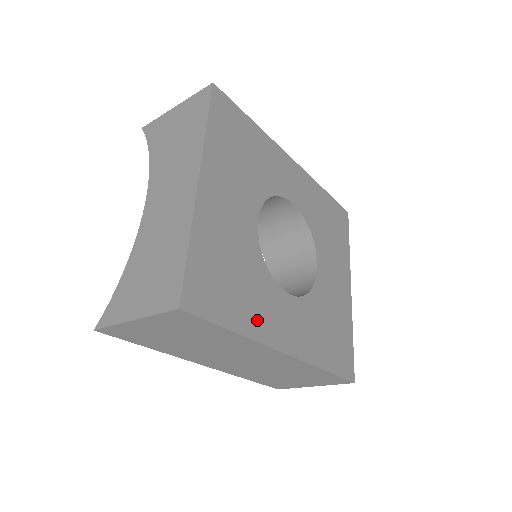
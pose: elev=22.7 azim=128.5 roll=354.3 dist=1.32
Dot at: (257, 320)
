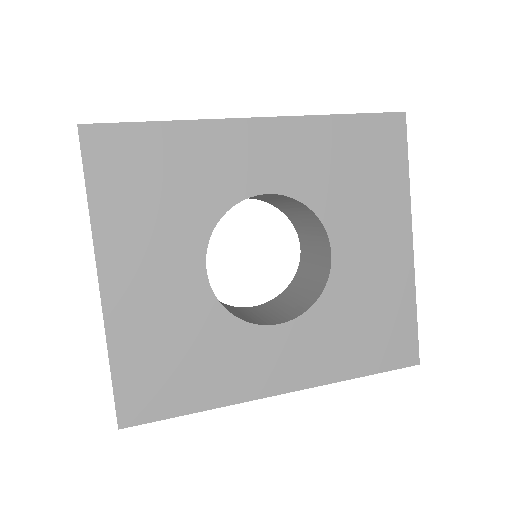
Dot at: (228, 383)
